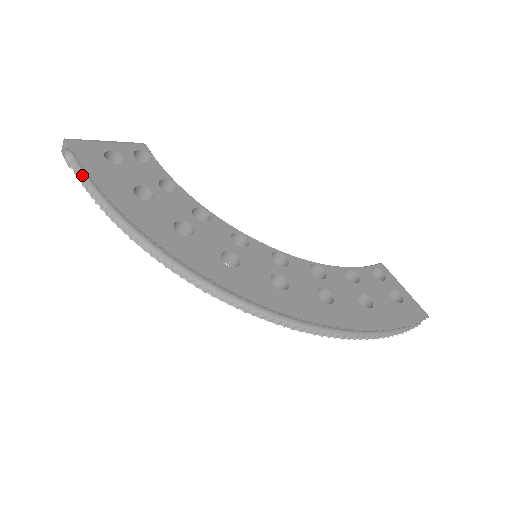
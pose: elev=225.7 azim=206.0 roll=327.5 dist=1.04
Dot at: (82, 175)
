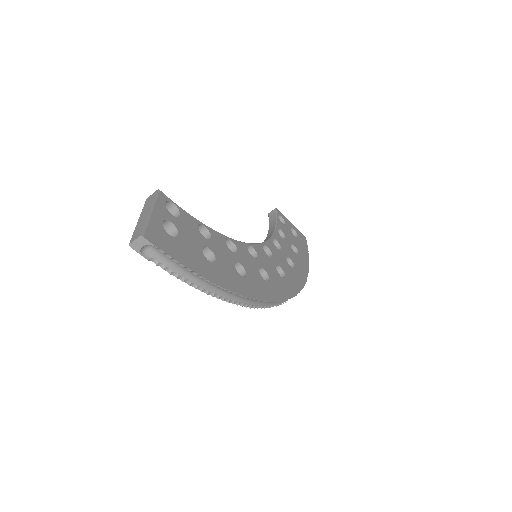
Dot at: (167, 265)
